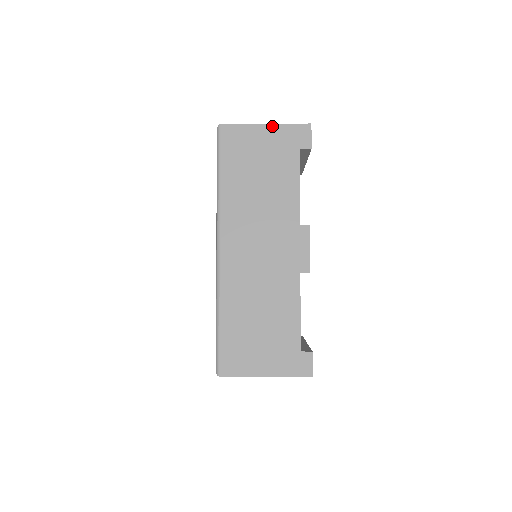
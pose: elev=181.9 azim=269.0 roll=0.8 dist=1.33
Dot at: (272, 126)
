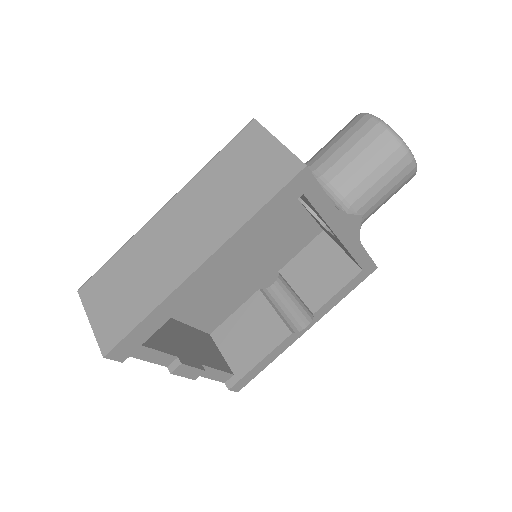
Dot at: (93, 328)
